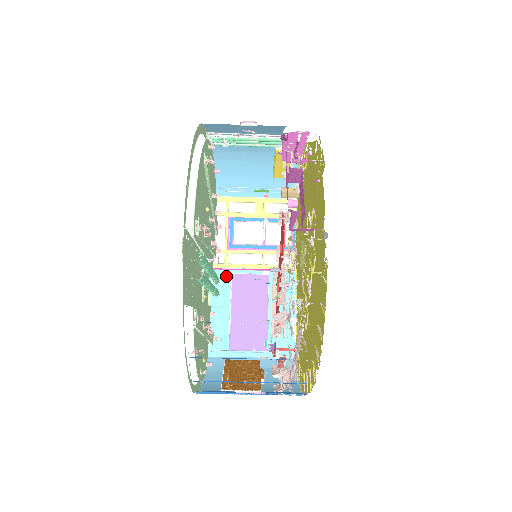
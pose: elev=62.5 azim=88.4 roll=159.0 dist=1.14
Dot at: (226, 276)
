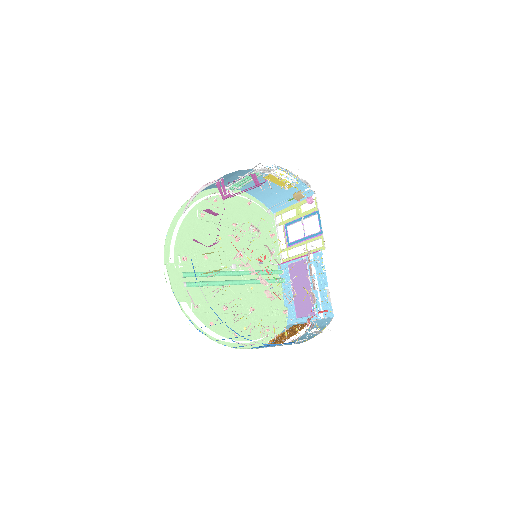
Dot at: (286, 267)
